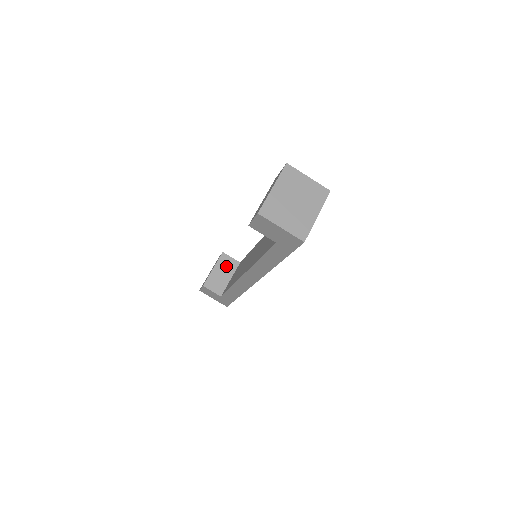
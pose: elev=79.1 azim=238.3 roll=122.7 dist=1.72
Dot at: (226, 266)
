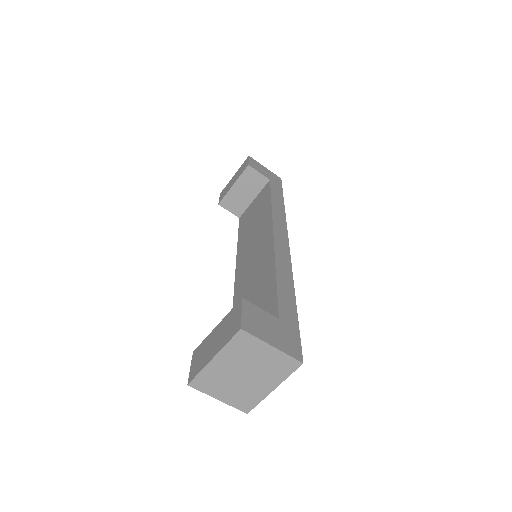
Dot at: (250, 183)
